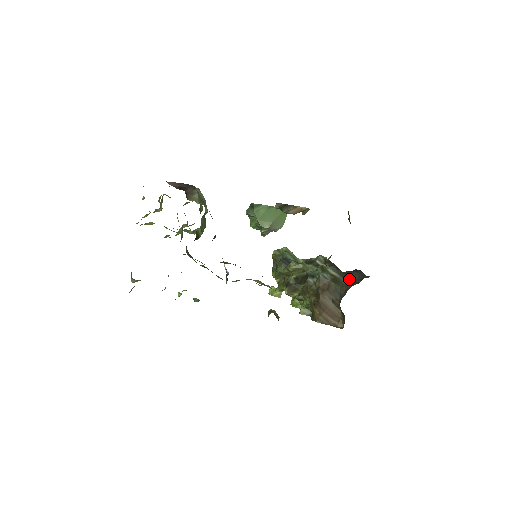
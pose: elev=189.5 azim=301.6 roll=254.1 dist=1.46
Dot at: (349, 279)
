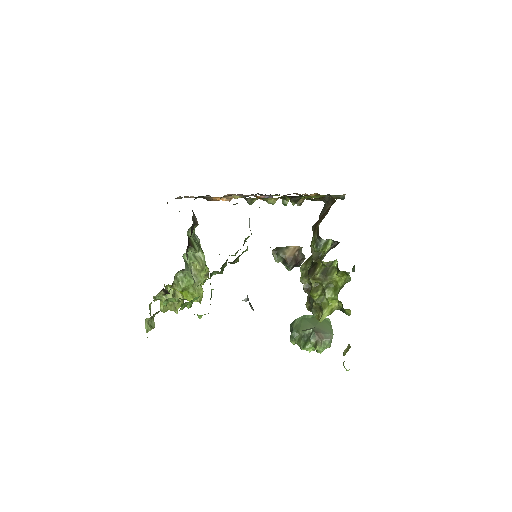
Dot at: occluded
